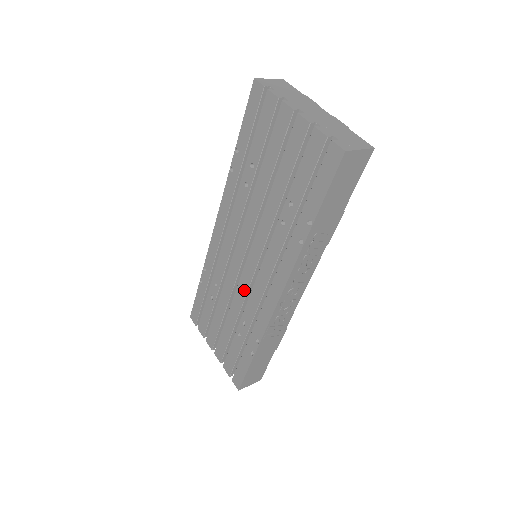
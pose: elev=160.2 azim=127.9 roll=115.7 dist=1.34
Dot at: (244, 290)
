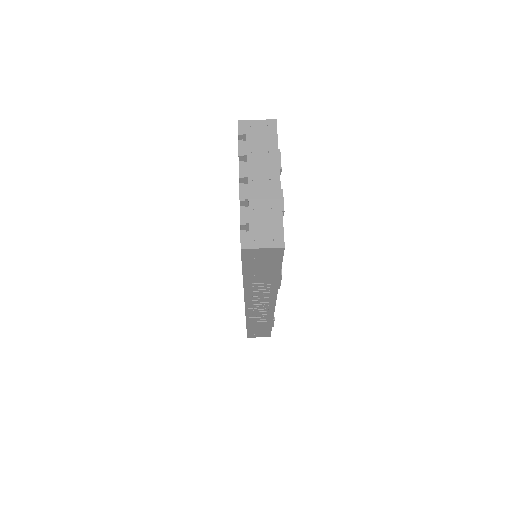
Dot at: occluded
